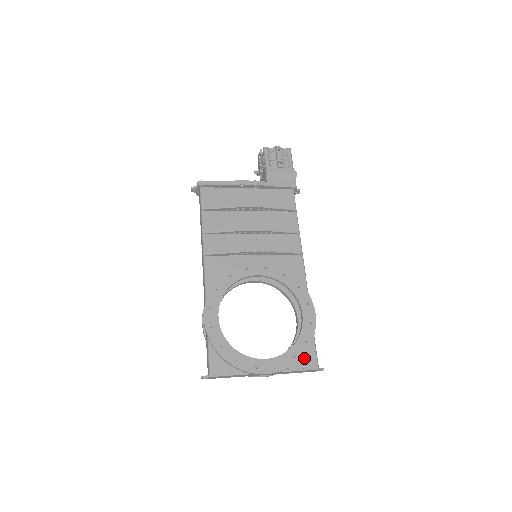
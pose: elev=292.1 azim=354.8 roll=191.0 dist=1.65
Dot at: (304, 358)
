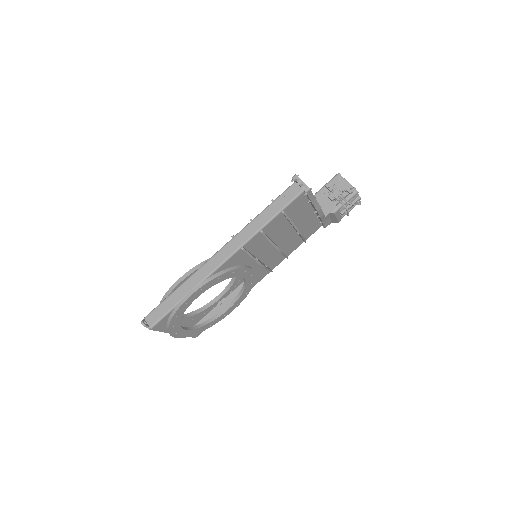
Dot at: occluded
